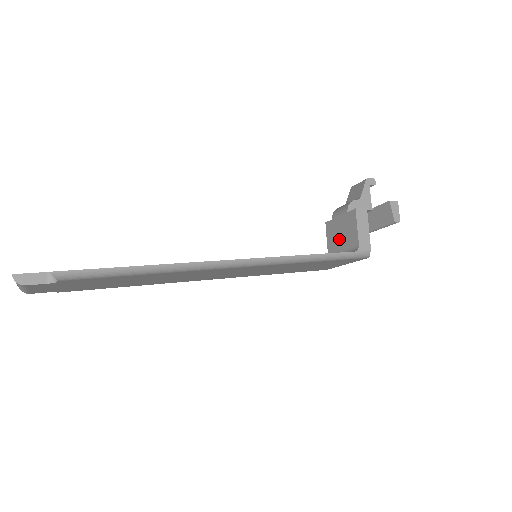
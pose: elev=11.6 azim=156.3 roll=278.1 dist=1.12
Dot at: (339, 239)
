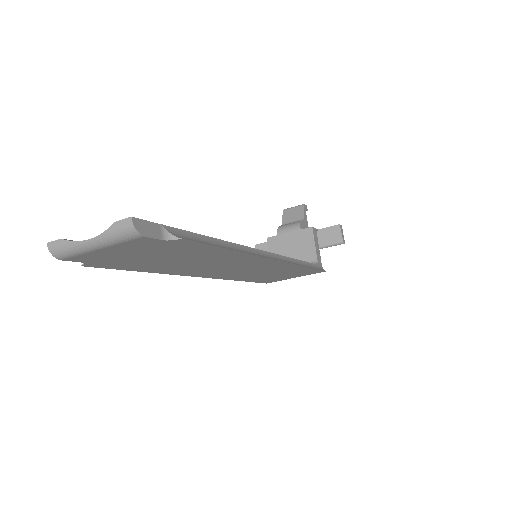
Dot at: (288, 254)
